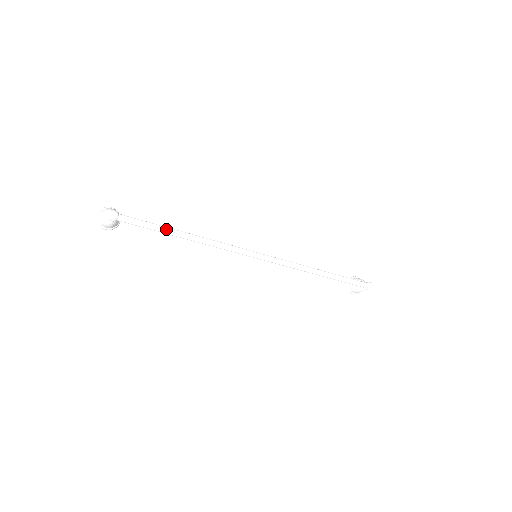
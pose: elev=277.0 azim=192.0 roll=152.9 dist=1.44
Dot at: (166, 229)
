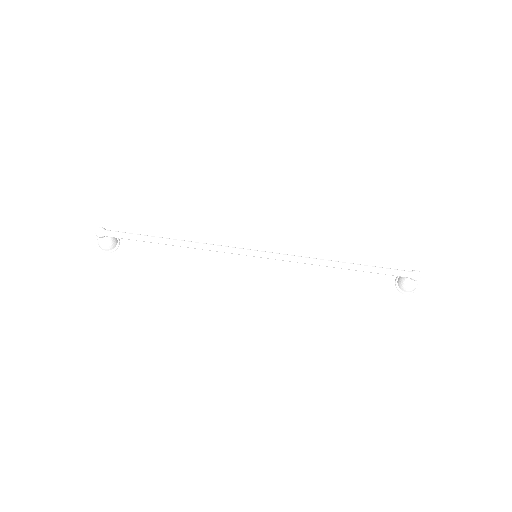
Dot at: (150, 237)
